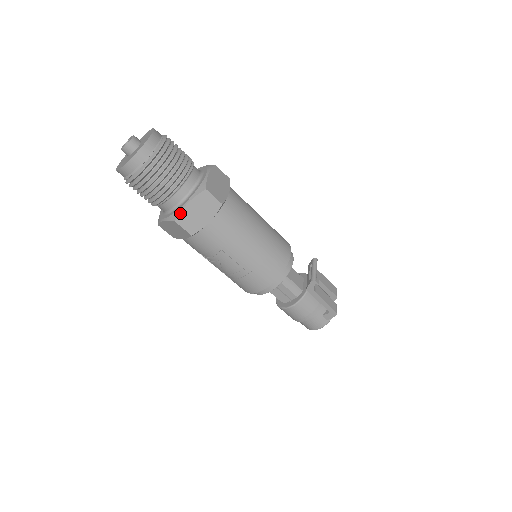
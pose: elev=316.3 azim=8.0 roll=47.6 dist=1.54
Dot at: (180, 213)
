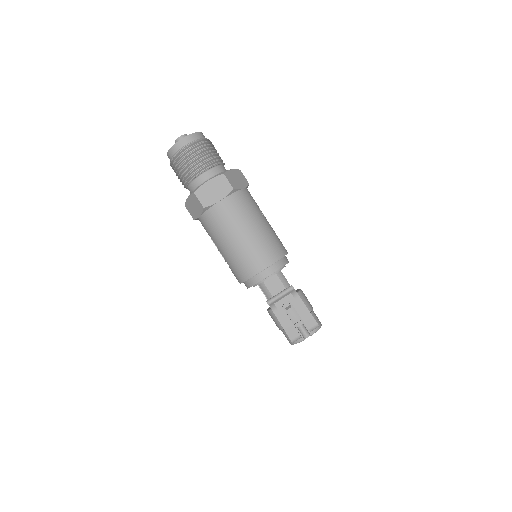
Dot at: (186, 202)
